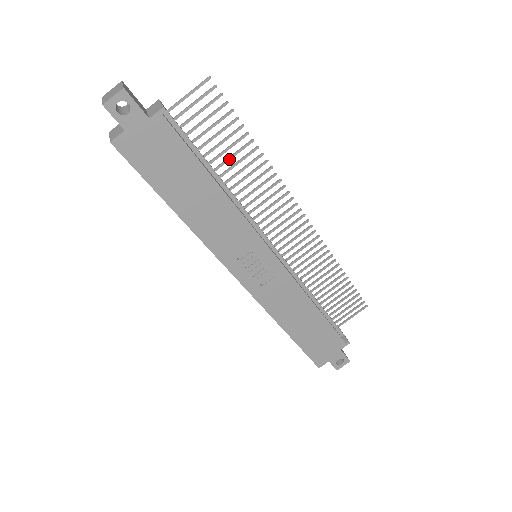
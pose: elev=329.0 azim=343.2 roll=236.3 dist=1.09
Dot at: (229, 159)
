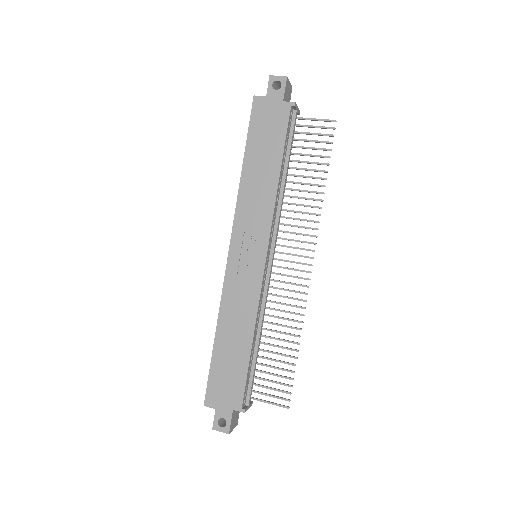
Dot at: (302, 176)
